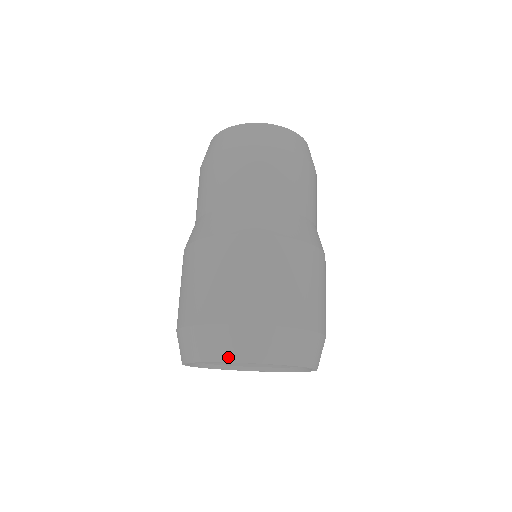
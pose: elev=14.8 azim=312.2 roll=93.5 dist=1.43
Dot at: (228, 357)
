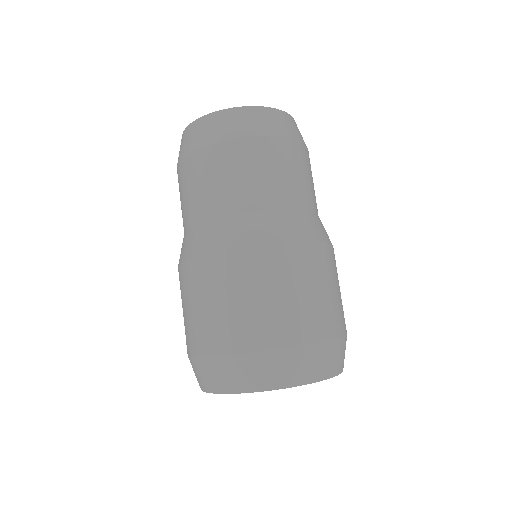
Dot at: (295, 381)
